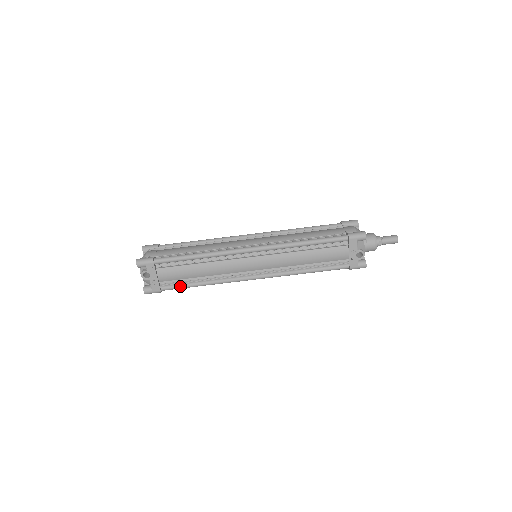
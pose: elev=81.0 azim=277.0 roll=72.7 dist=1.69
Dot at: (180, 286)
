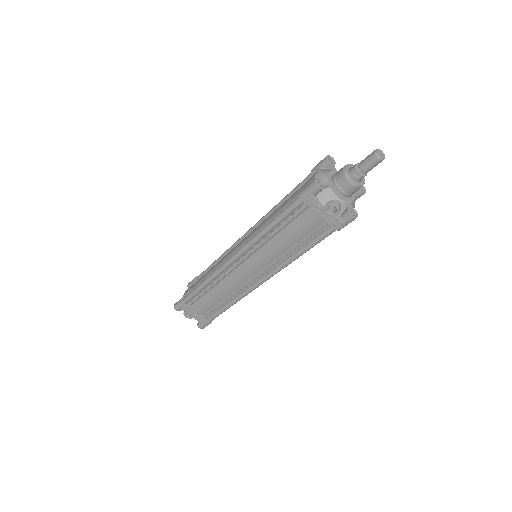
Dot at: (216, 314)
